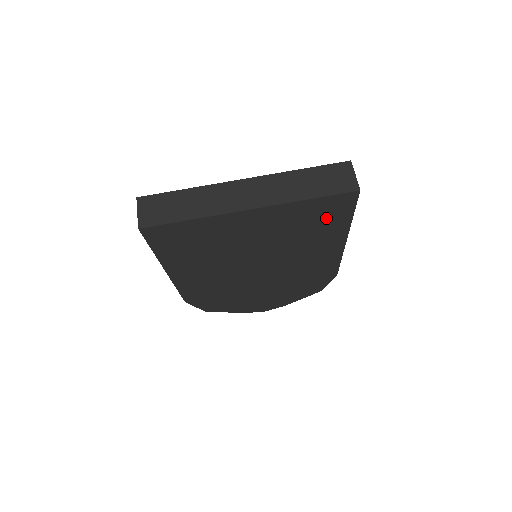
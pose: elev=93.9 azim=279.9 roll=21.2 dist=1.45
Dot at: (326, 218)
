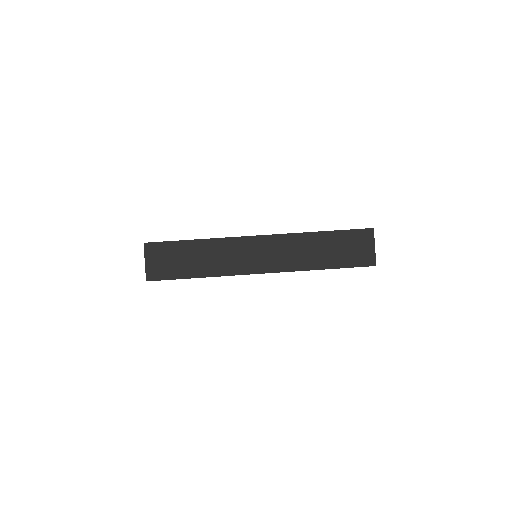
Dot at: occluded
